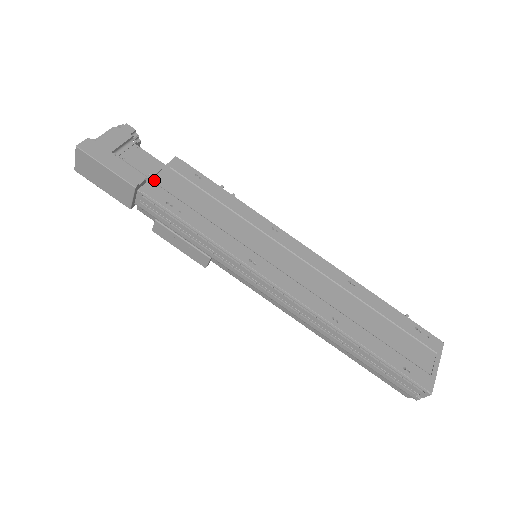
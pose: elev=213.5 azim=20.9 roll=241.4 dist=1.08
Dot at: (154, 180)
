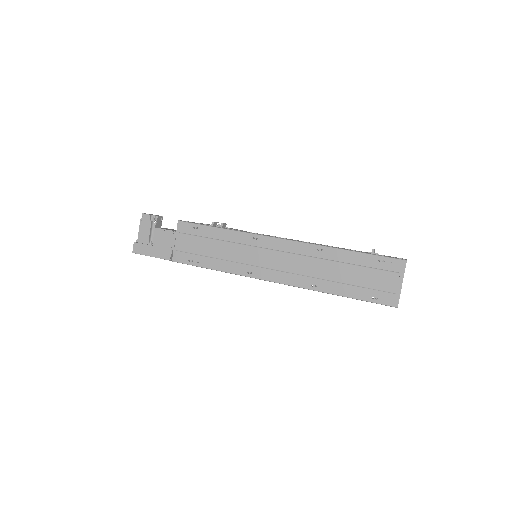
Dot at: (176, 248)
